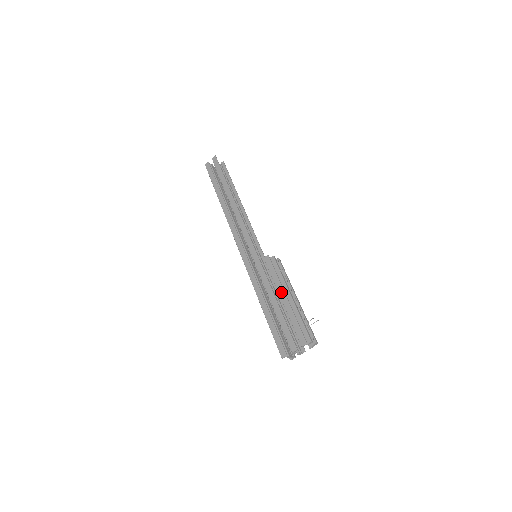
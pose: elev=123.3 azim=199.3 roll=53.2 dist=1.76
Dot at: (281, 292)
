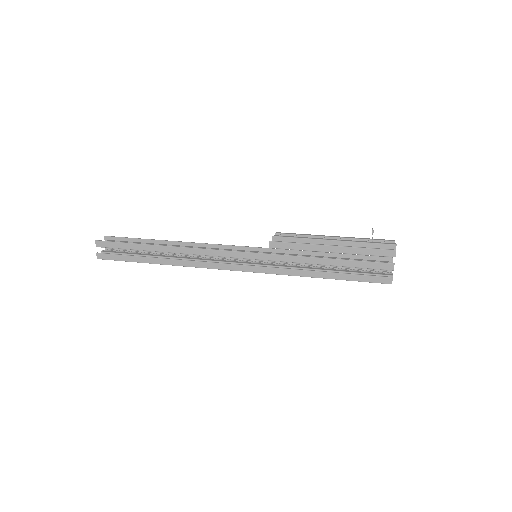
Dot at: (322, 249)
